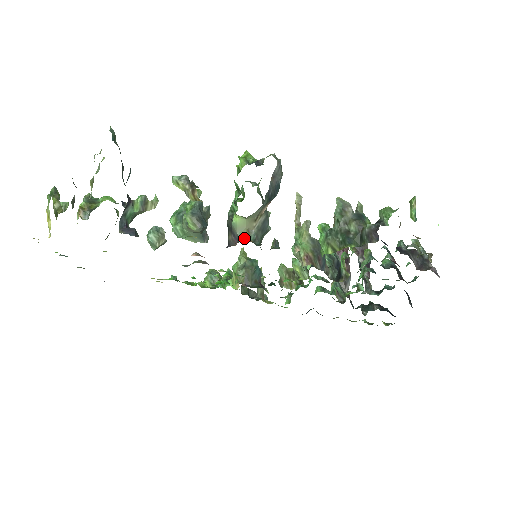
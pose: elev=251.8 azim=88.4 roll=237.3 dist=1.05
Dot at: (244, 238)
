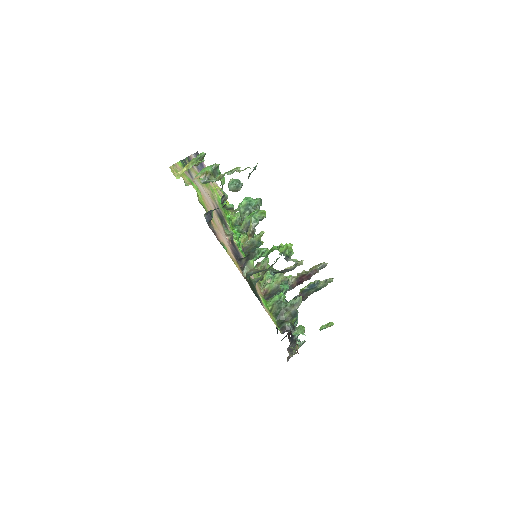
Dot at: (245, 271)
